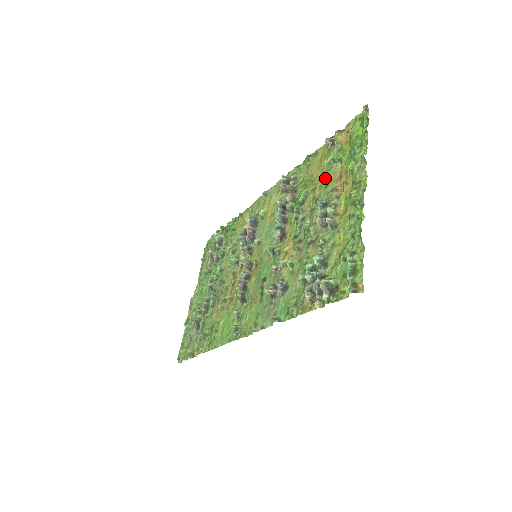
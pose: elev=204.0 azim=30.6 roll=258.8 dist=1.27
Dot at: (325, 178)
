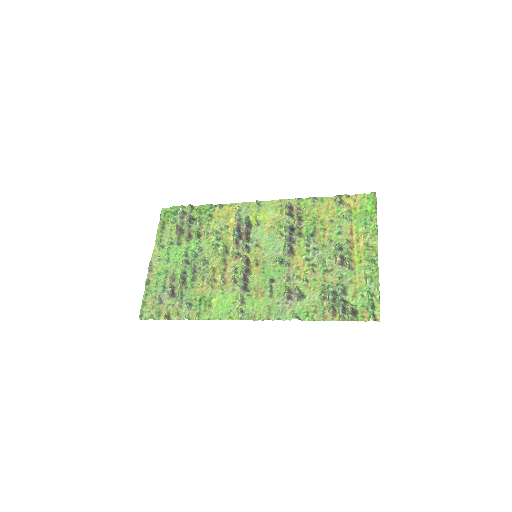
Dot at: (337, 227)
